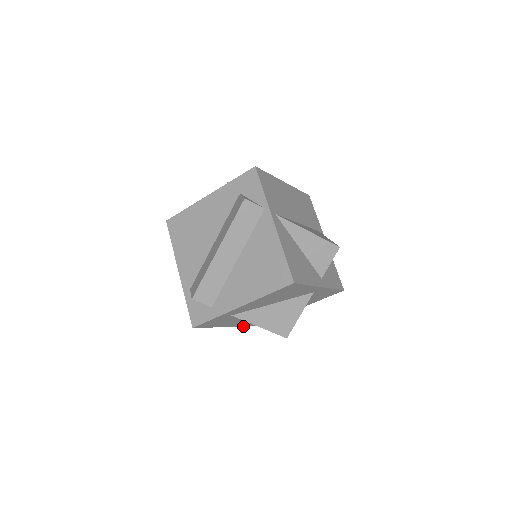
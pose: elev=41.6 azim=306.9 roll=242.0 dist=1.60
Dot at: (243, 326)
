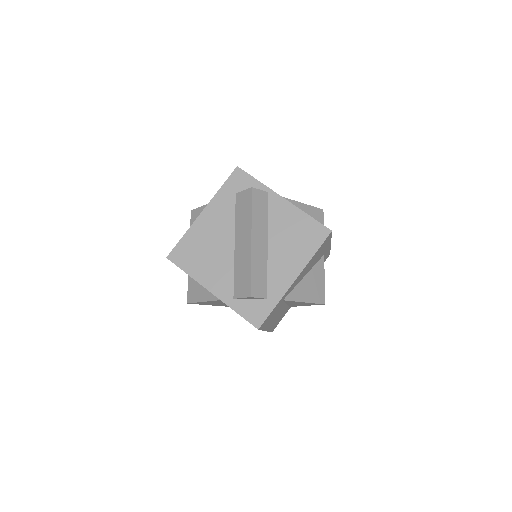
Dot at: (269, 331)
